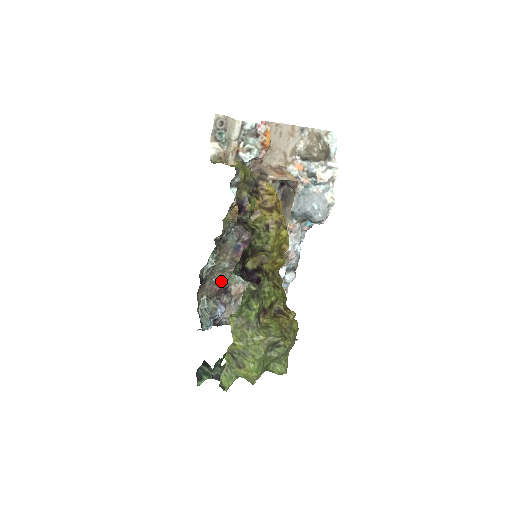
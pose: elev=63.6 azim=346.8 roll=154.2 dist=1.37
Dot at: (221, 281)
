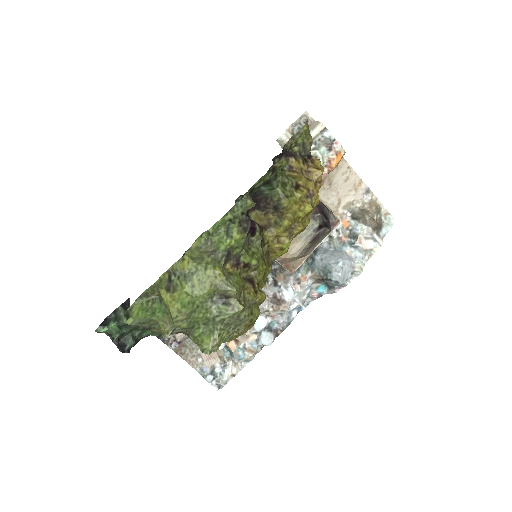
Dot at: occluded
